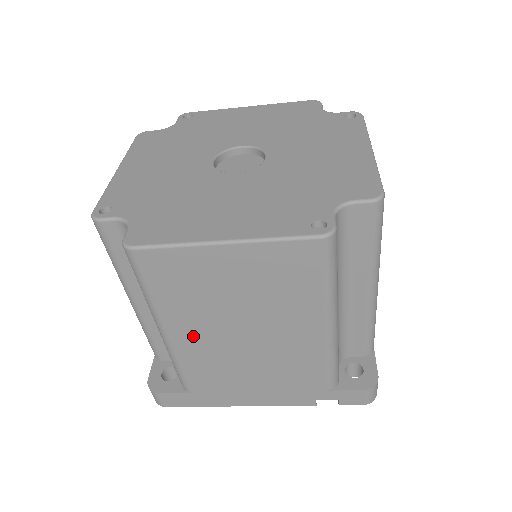
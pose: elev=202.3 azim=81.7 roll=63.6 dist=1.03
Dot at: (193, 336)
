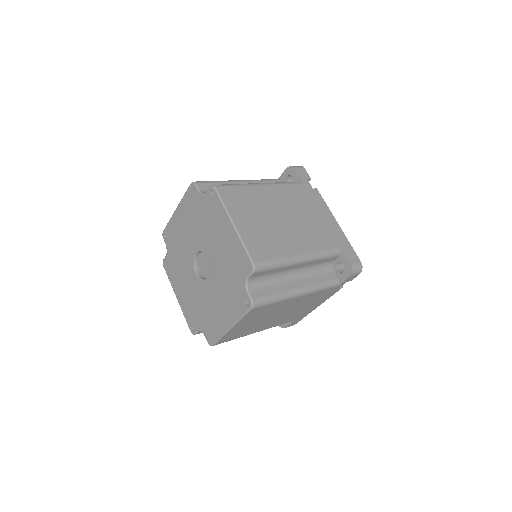
Dot at: (266, 326)
